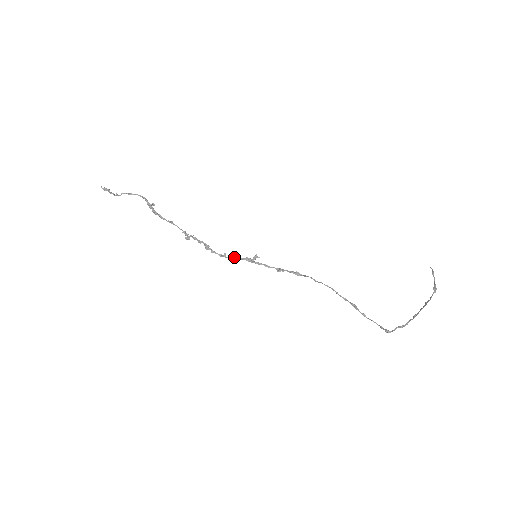
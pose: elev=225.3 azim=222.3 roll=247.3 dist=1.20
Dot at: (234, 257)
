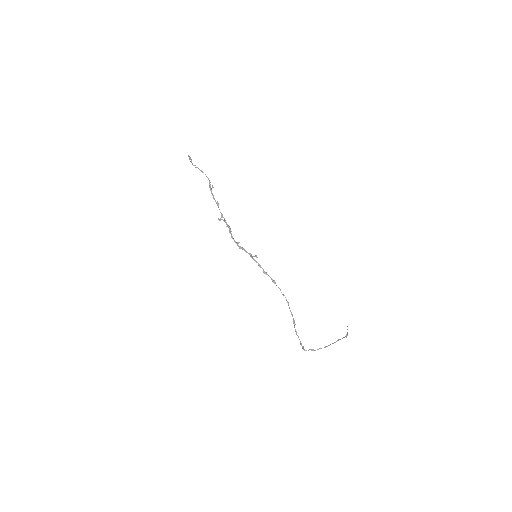
Dot at: (243, 248)
